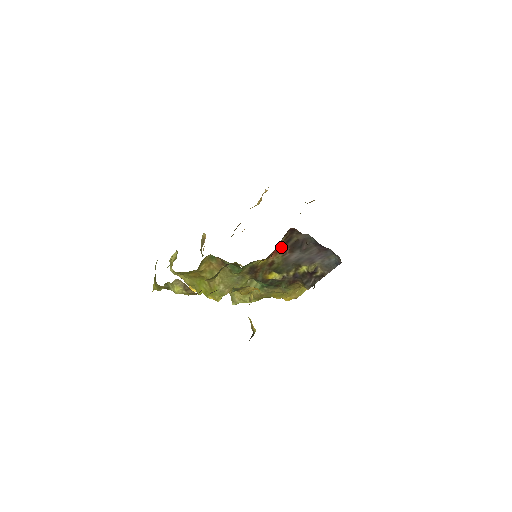
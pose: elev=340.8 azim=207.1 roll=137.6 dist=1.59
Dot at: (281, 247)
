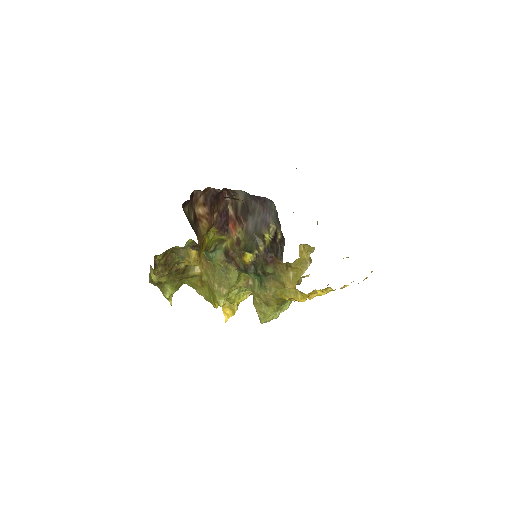
Dot at: (235, 219)
